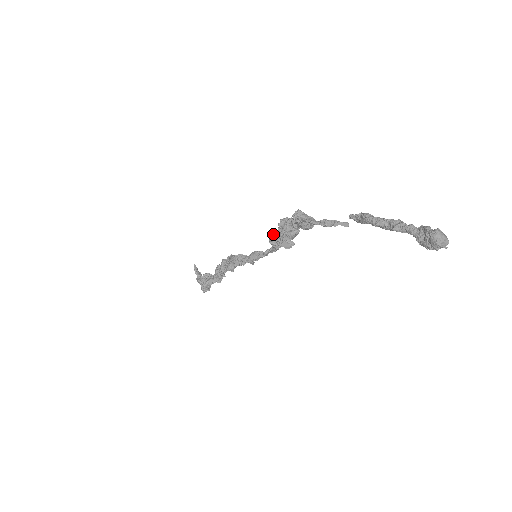
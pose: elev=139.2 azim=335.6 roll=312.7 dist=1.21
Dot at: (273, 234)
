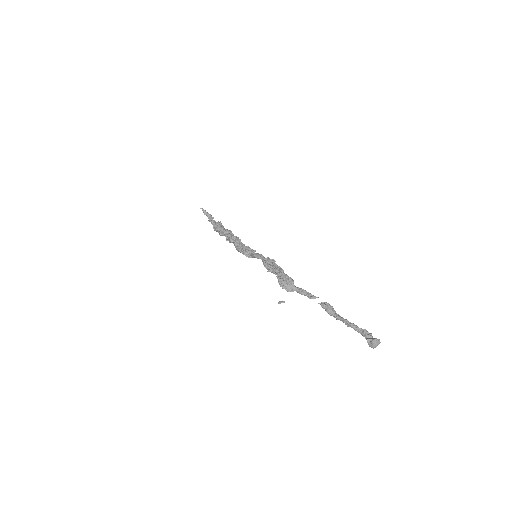
Dot at: (265, 265)
